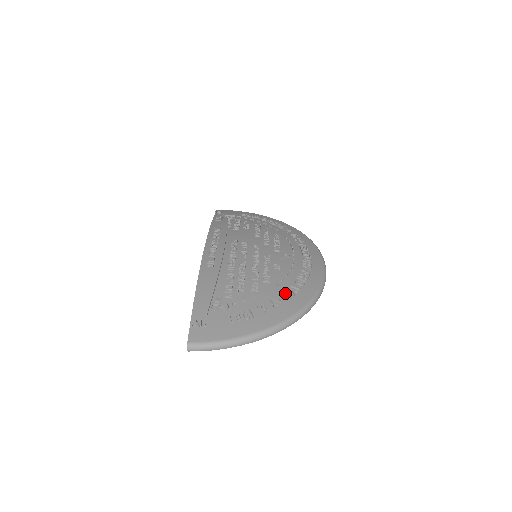
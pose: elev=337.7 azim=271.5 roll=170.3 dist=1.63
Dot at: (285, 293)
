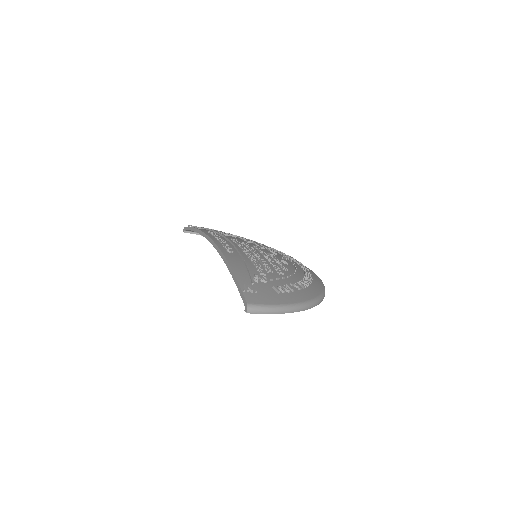
Dot at: (305, 279)
